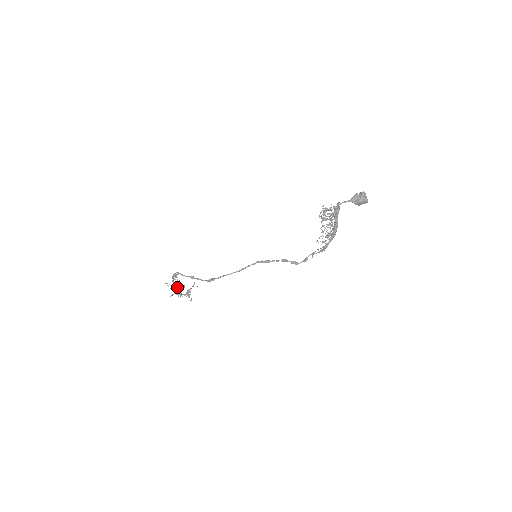
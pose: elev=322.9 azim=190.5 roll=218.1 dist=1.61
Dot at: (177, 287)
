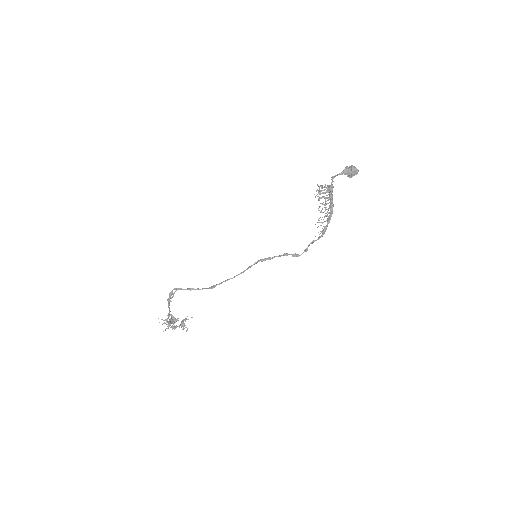
Dot at: occluded
